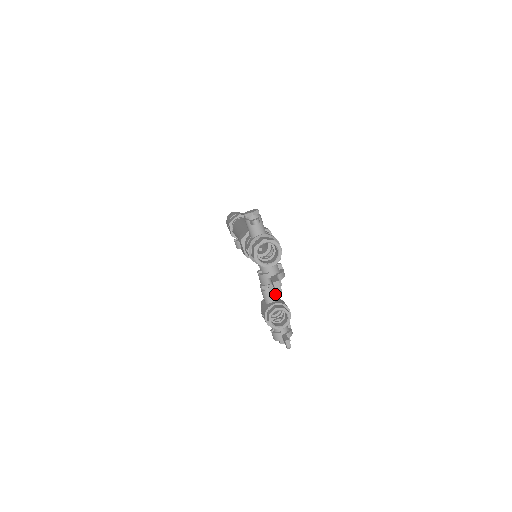
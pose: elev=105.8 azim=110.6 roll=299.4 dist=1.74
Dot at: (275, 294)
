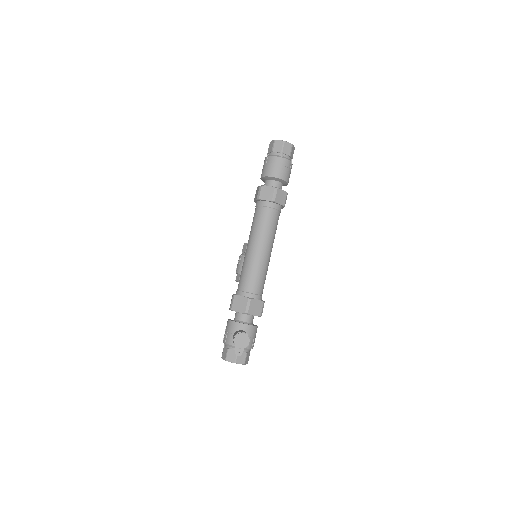
Dot at: occluded
